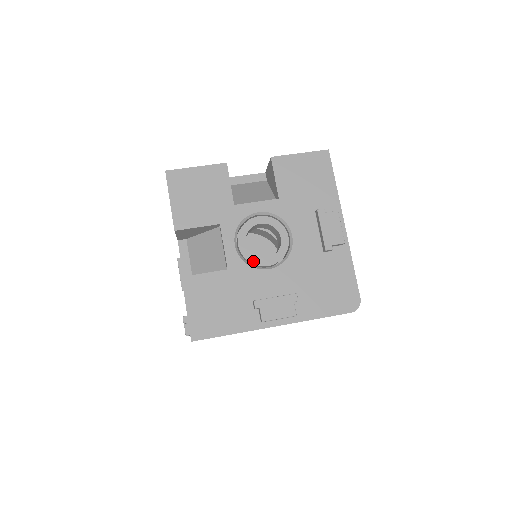
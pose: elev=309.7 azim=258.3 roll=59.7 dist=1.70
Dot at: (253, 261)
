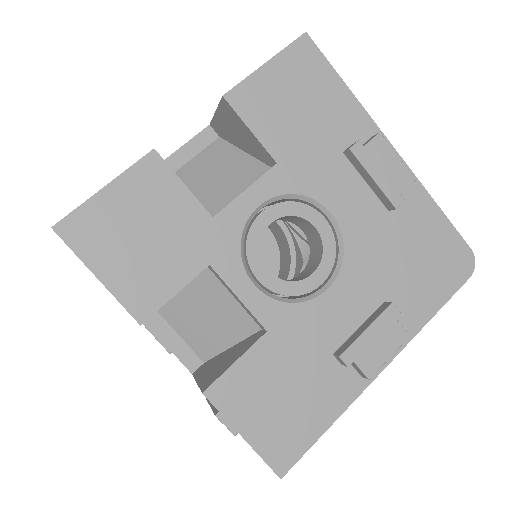
Dot at: (295, 291)
